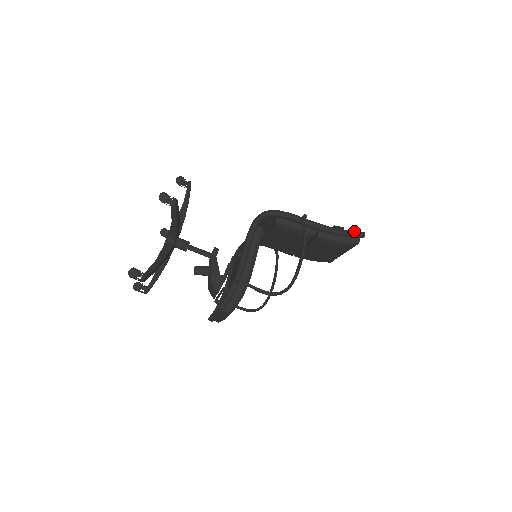
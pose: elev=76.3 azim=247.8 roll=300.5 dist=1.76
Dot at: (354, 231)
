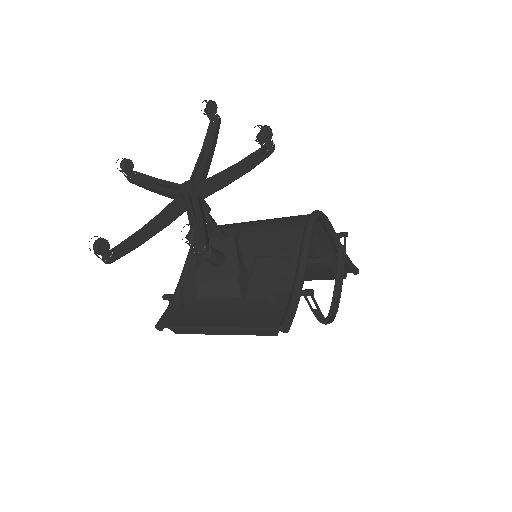
Dot at: occluded
